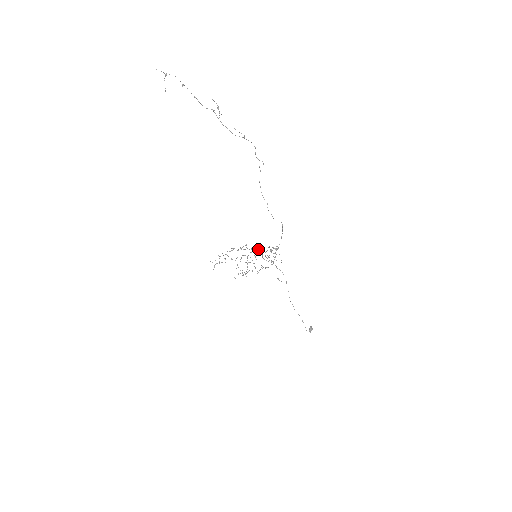
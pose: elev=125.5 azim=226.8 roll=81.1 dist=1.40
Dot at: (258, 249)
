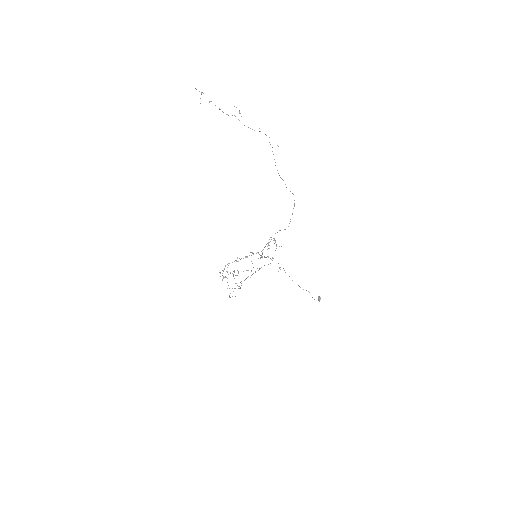
Dot at: (253, 253)
